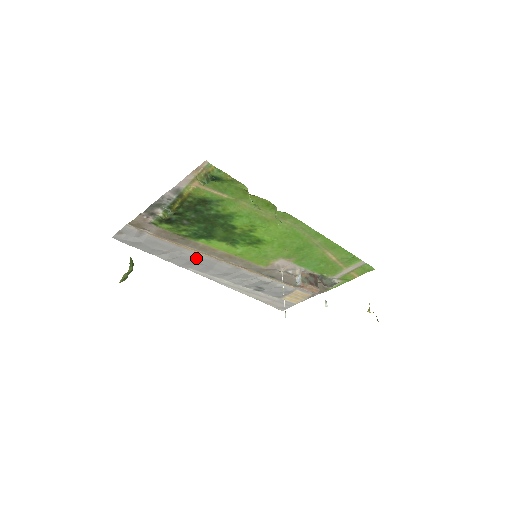
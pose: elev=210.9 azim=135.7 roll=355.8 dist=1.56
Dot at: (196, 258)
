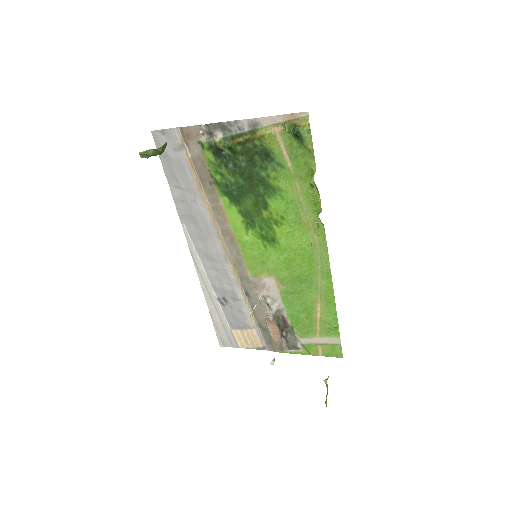
Dot at: (201, 217)
